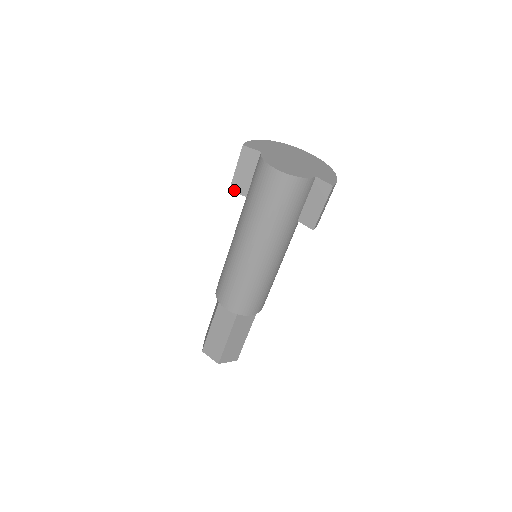
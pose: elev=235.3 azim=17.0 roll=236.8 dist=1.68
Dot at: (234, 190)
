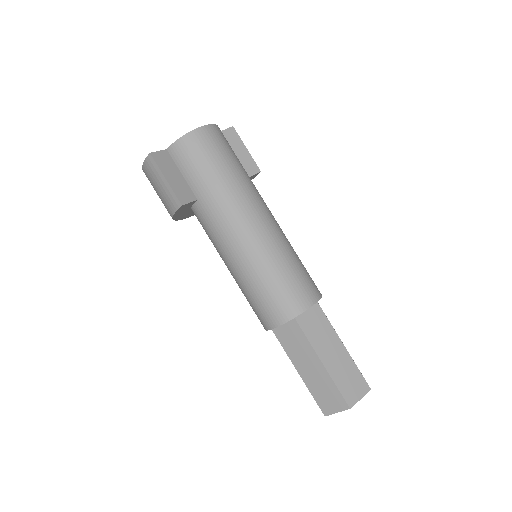
Dot at: (184, 202)
